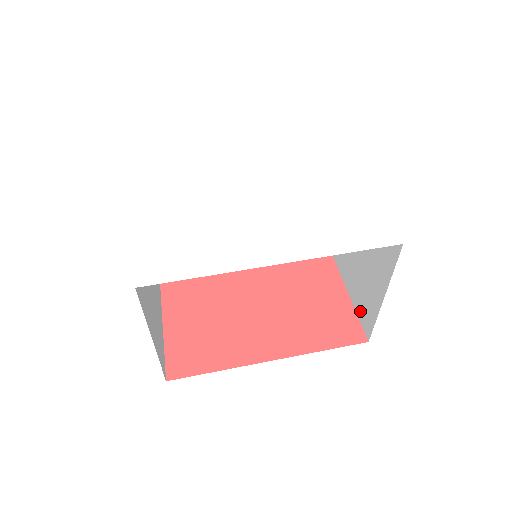
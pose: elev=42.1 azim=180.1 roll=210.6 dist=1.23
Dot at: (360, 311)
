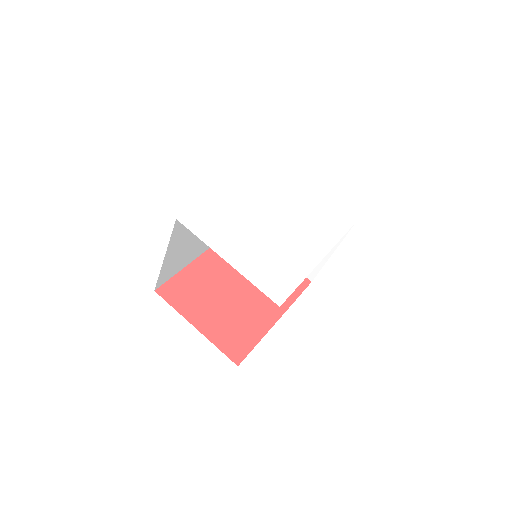
Dot at: occluded
